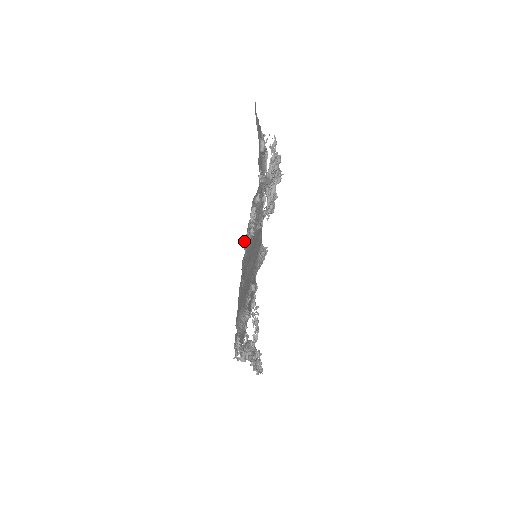
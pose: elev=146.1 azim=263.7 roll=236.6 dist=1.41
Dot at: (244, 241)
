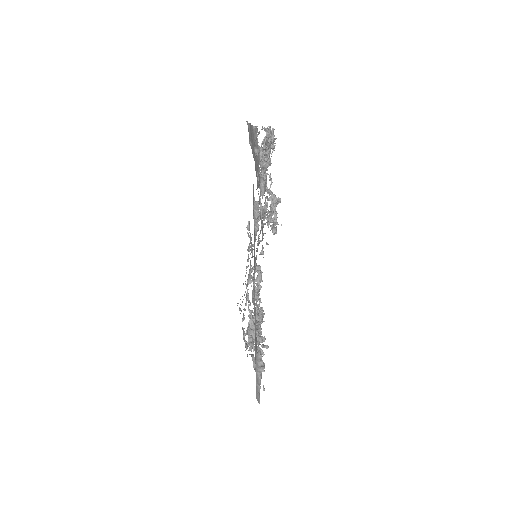
Dot at: occluded
